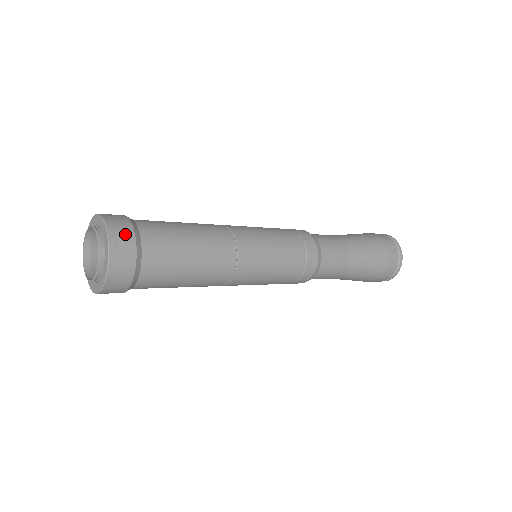
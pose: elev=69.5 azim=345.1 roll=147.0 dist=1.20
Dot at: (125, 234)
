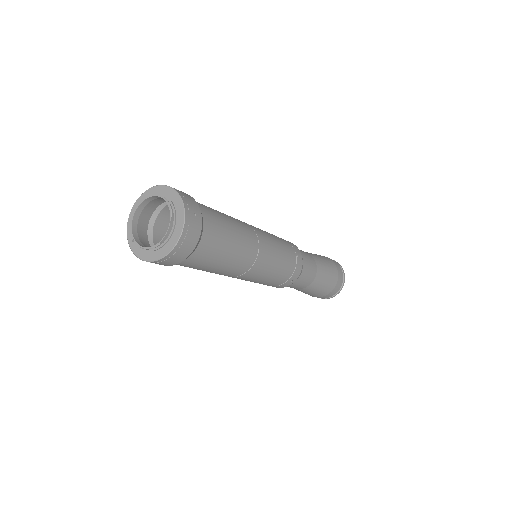
Dot at: (196, 219)
